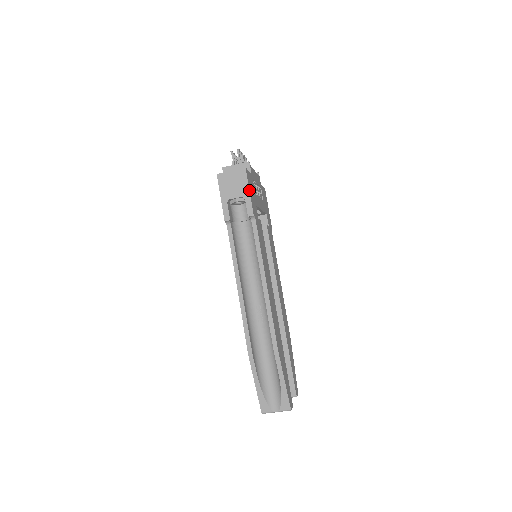
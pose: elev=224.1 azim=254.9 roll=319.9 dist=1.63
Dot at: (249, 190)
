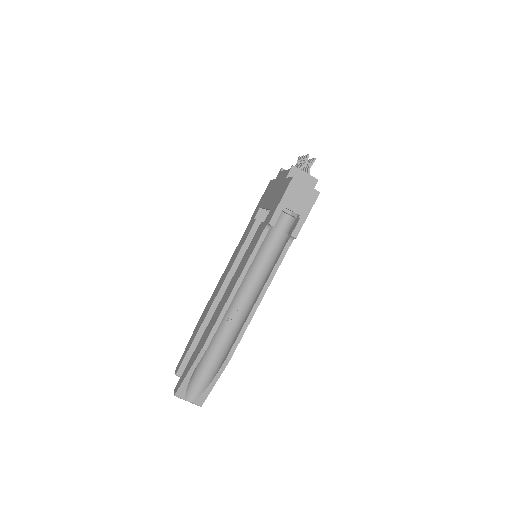
Dot at: occluded
